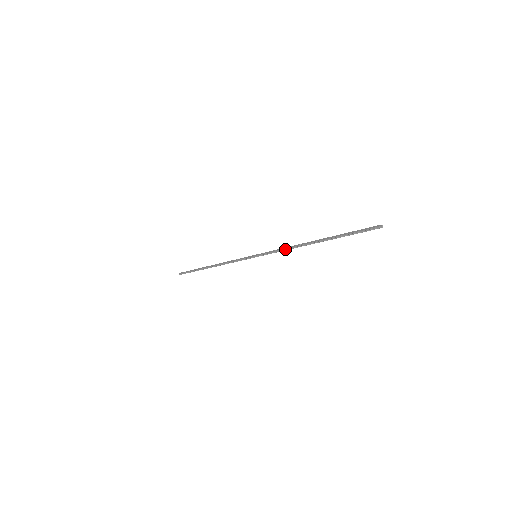
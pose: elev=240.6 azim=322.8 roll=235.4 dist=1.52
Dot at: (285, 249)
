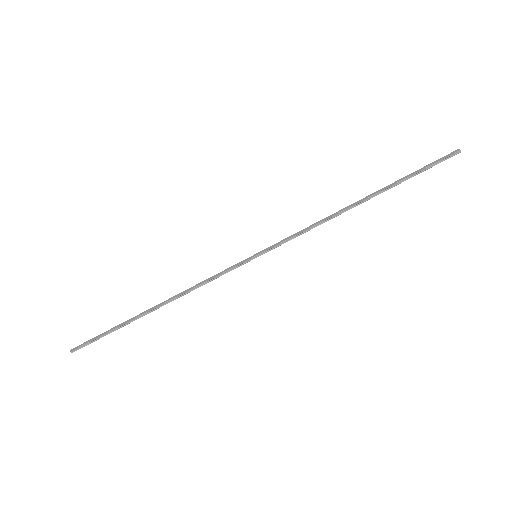
Dot at: (313, 227)
